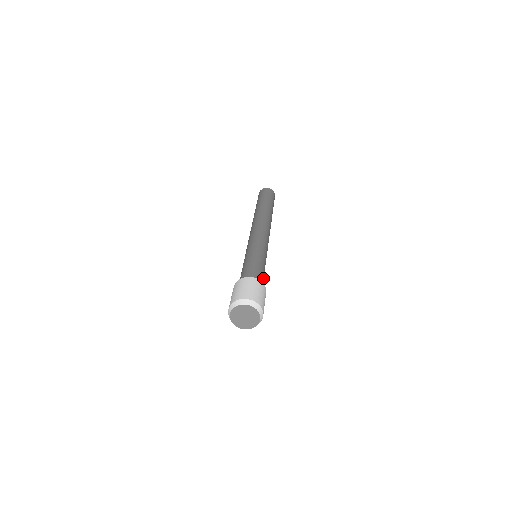
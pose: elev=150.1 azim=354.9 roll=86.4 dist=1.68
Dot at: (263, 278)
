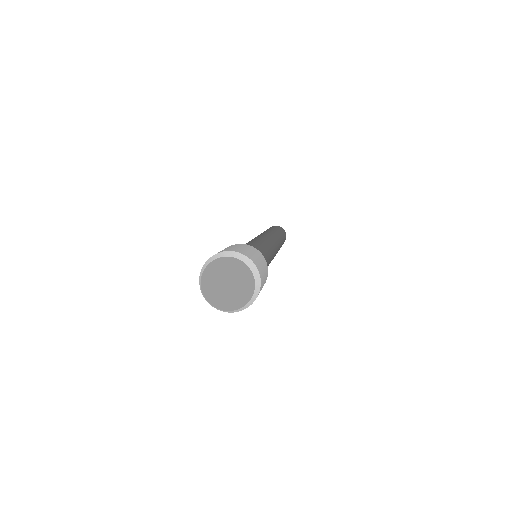
Dot at: occluded
